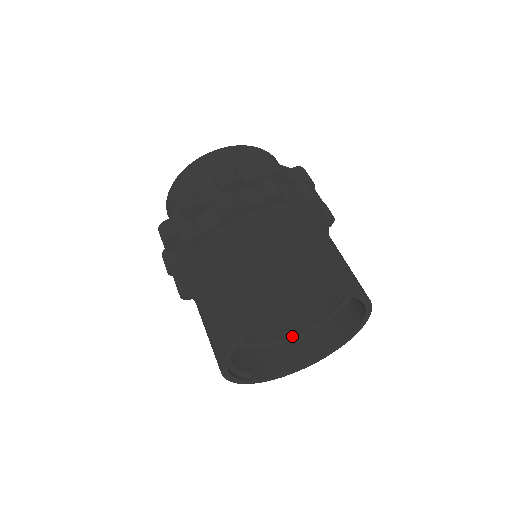
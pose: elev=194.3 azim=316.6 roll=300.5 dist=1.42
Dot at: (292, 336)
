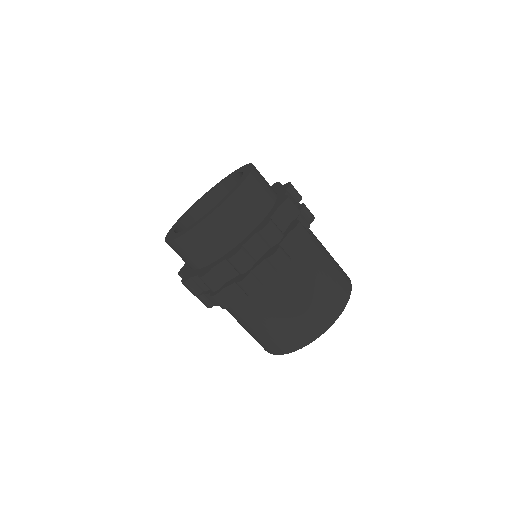
Dot at: occluded
